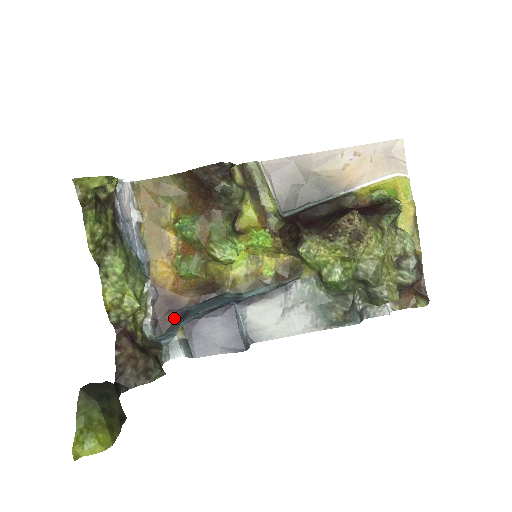
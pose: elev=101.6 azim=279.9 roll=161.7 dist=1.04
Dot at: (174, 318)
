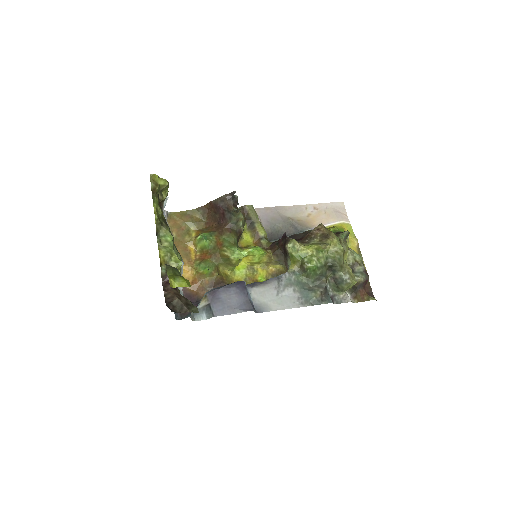
Dot at: occluded
